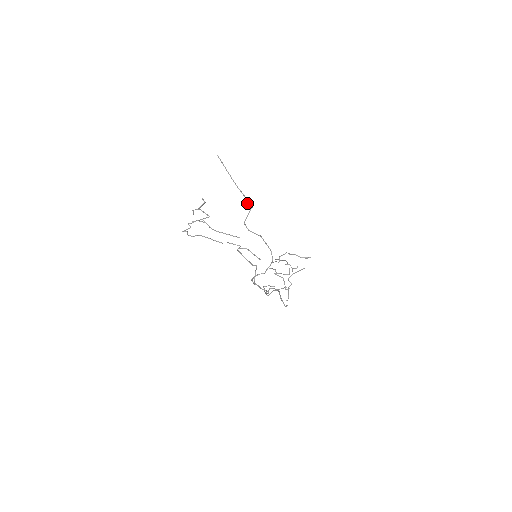
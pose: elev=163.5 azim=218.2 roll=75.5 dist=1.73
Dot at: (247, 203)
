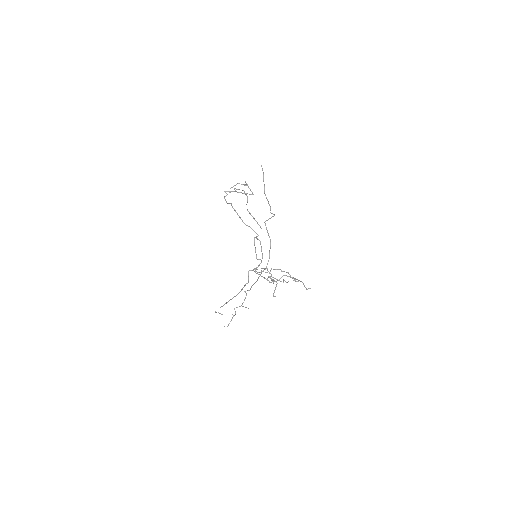
Dot at: occluded
